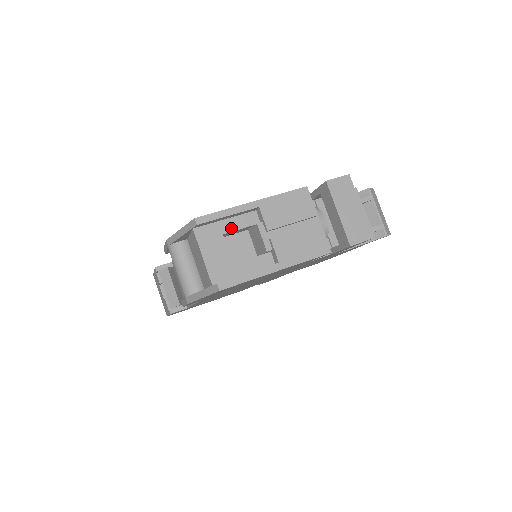
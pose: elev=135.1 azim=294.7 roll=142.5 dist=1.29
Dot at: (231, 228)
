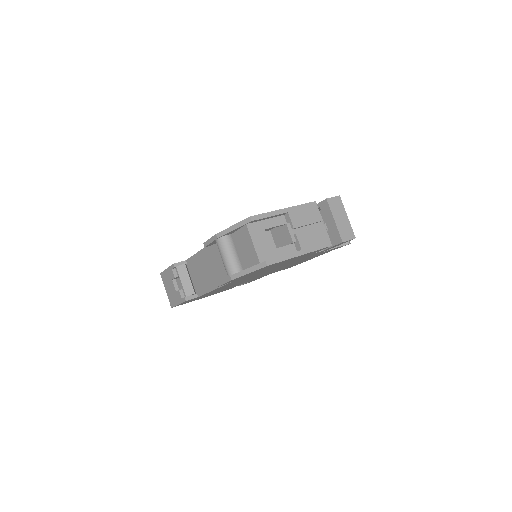
Dot at: (269, 226)
